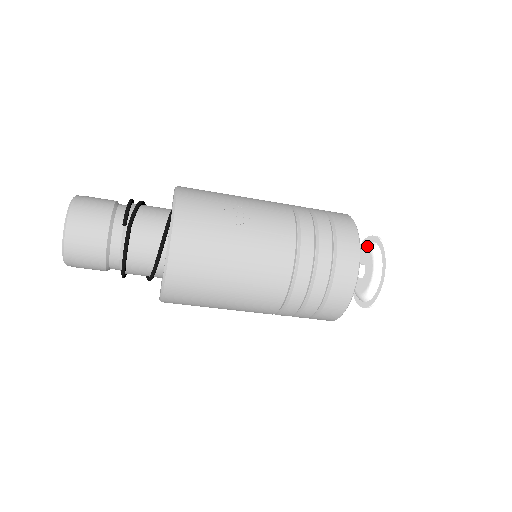
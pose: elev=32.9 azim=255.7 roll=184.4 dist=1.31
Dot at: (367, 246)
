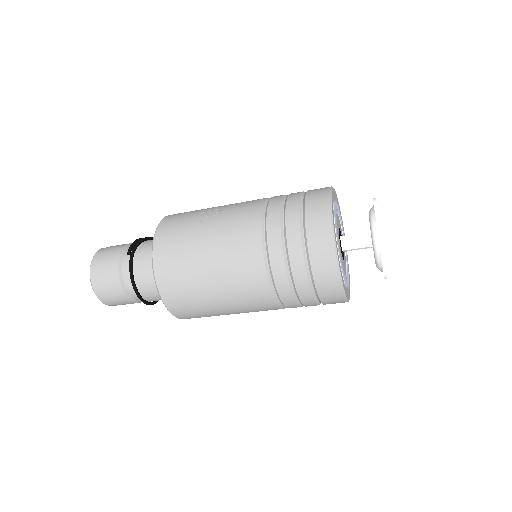
Dot at: occluded
